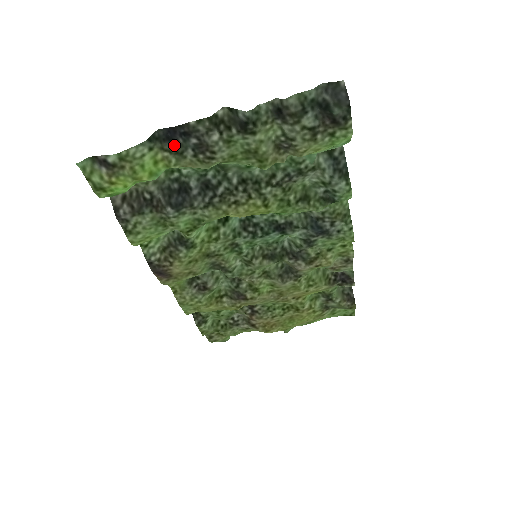
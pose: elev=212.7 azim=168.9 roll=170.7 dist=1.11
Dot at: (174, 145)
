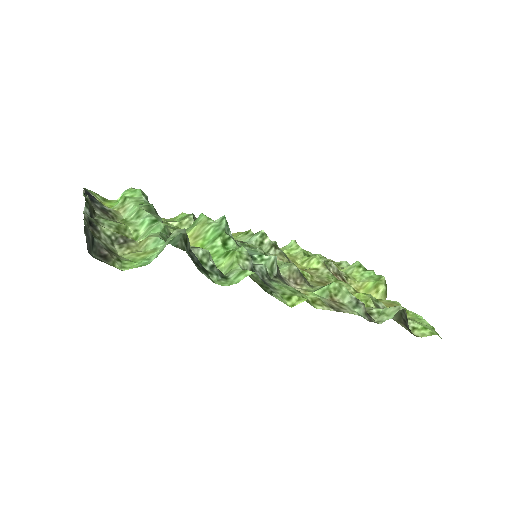
Dot at: occluded
